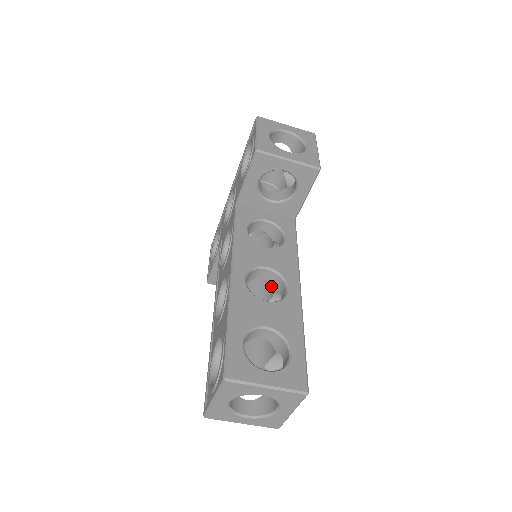
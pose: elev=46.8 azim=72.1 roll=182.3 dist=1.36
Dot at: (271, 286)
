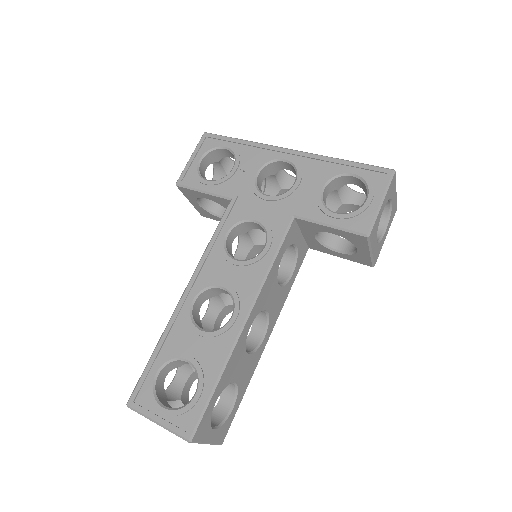
Dot at: occluded
